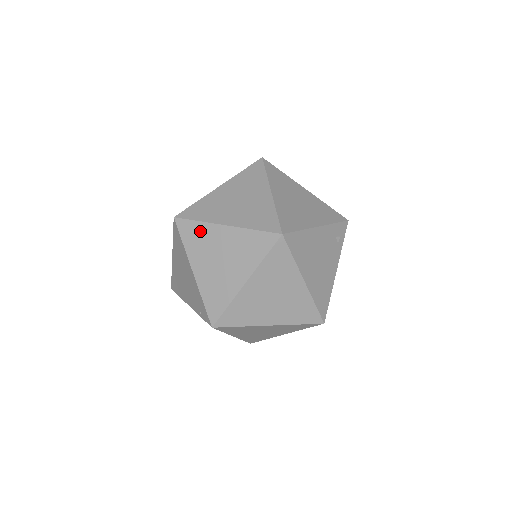
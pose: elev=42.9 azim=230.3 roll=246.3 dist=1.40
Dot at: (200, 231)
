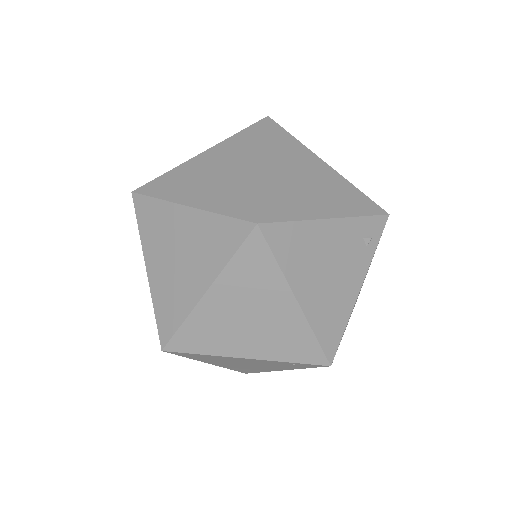
Dot at: (158, 213)
